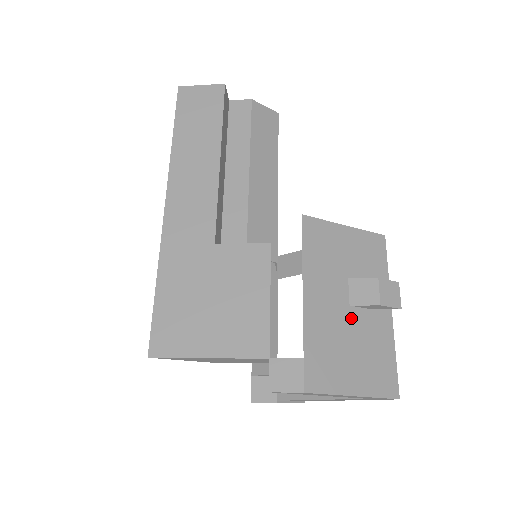
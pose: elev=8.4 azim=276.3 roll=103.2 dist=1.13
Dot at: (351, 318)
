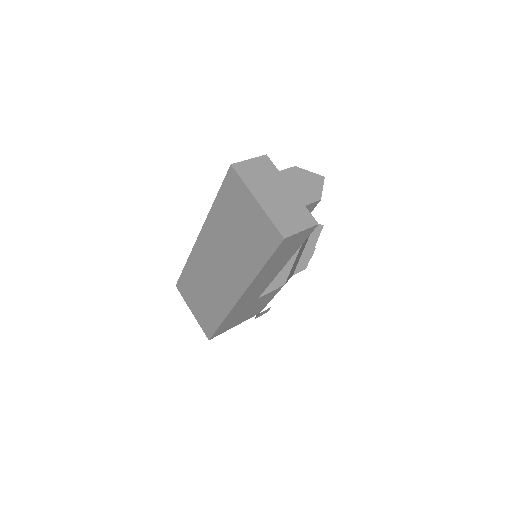
Dot at: occluded
